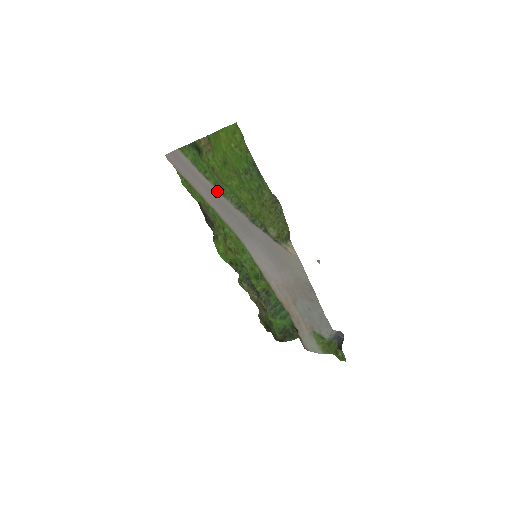
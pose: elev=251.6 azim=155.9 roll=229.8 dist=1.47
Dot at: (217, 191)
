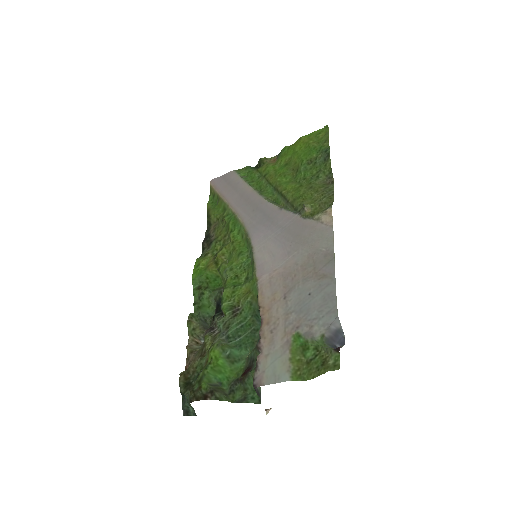
Dot at: (255, 192)
